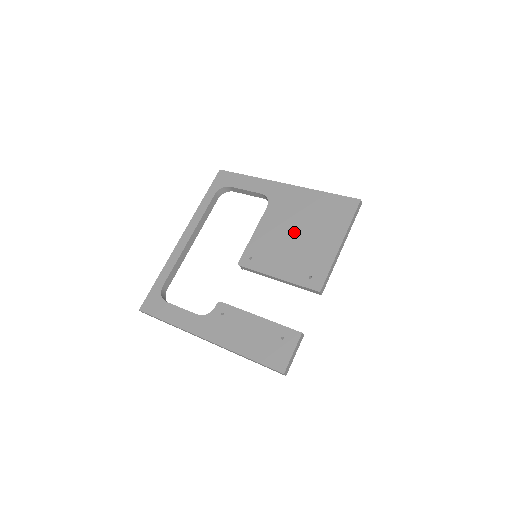
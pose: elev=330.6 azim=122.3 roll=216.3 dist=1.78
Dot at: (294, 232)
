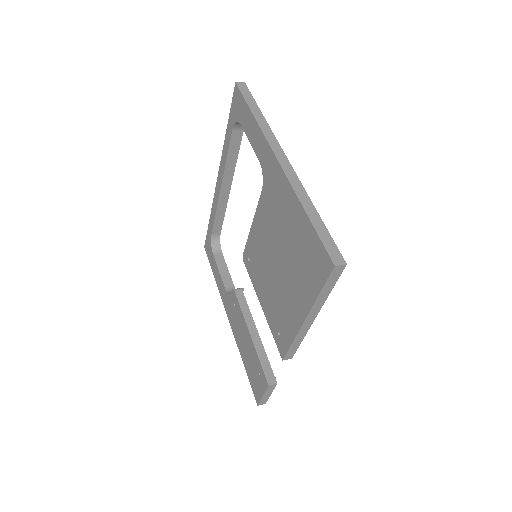
Dot at: (275, 257)
